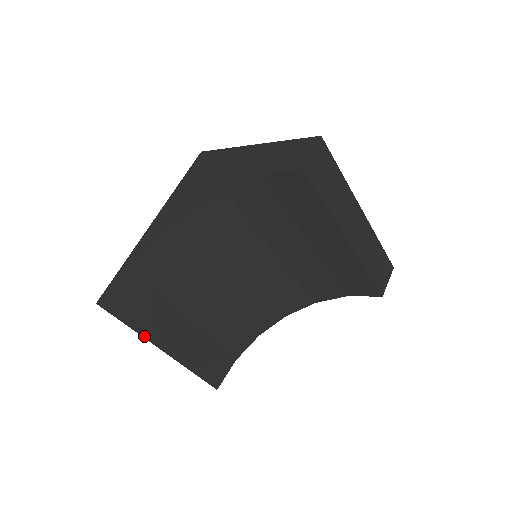
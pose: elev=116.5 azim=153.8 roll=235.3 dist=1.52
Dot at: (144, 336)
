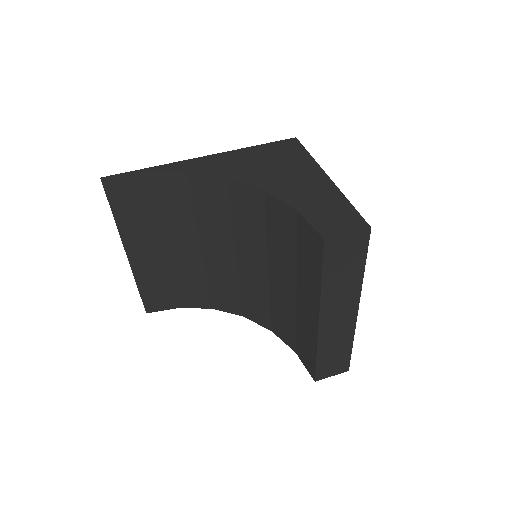
Dot at: (120, 231)
